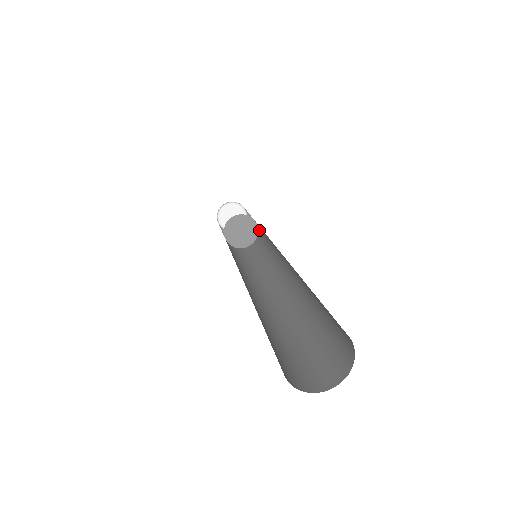
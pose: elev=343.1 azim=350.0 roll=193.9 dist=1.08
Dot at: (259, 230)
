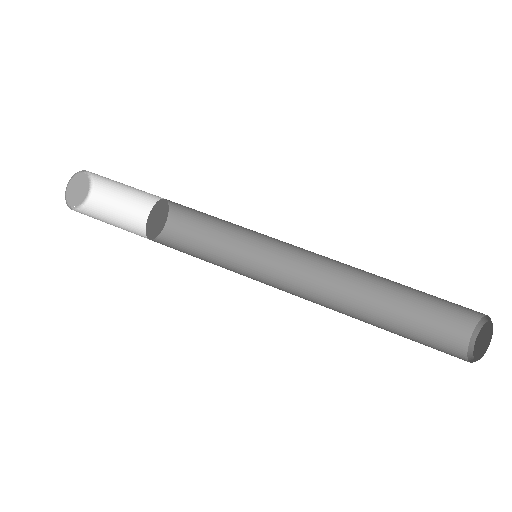
Dot at: occluded
